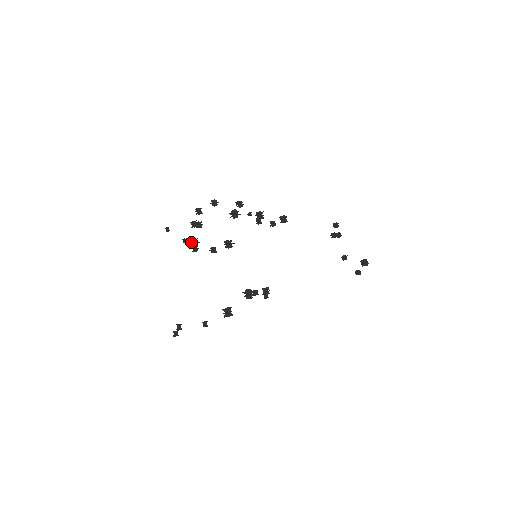
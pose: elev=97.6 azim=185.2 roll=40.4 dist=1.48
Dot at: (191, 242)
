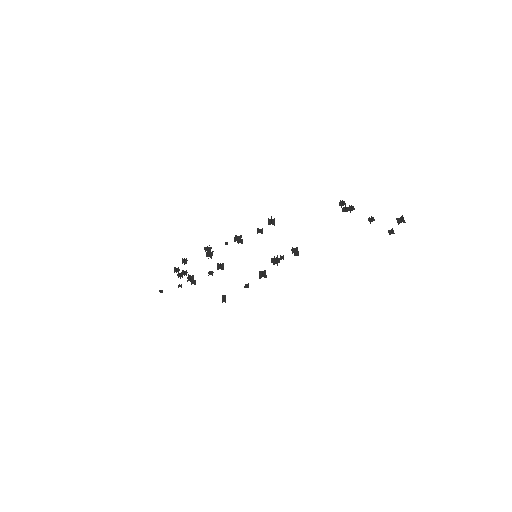
Dot at: (189, 278)
